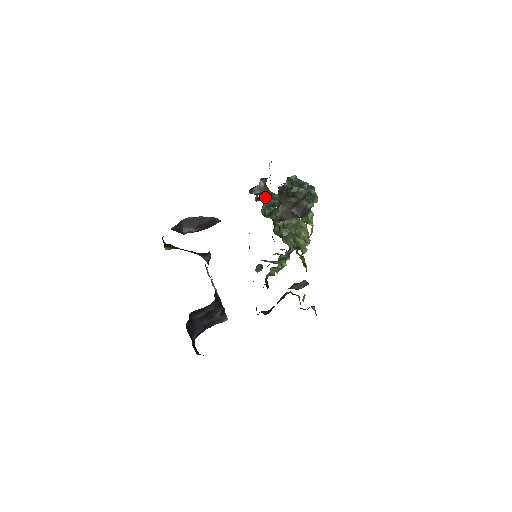
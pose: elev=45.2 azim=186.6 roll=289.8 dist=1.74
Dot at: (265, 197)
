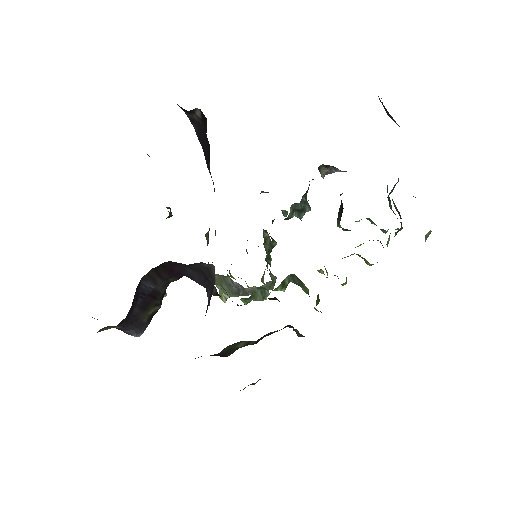
Dot at: (305, 193)
